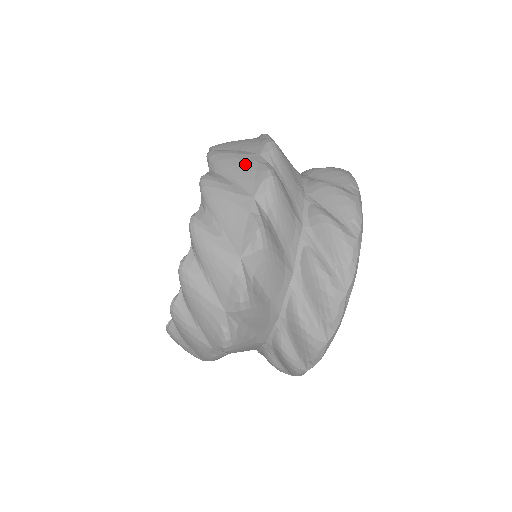
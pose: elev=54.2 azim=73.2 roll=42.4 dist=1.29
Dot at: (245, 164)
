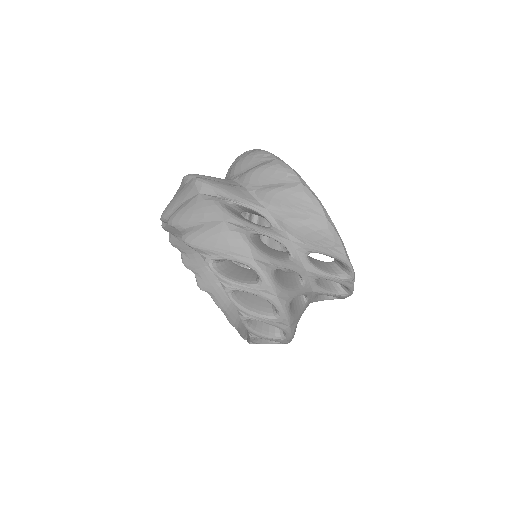
Dot at: occluded
